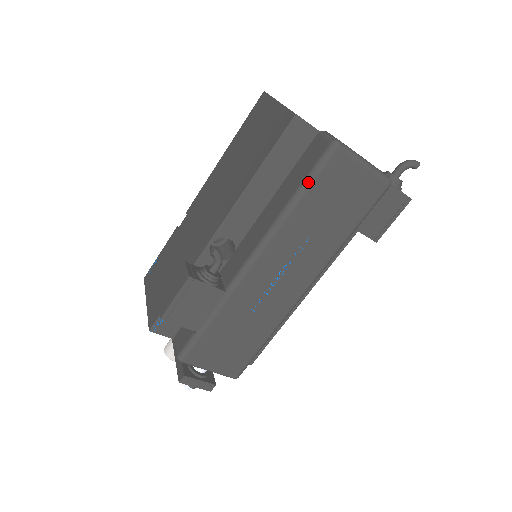
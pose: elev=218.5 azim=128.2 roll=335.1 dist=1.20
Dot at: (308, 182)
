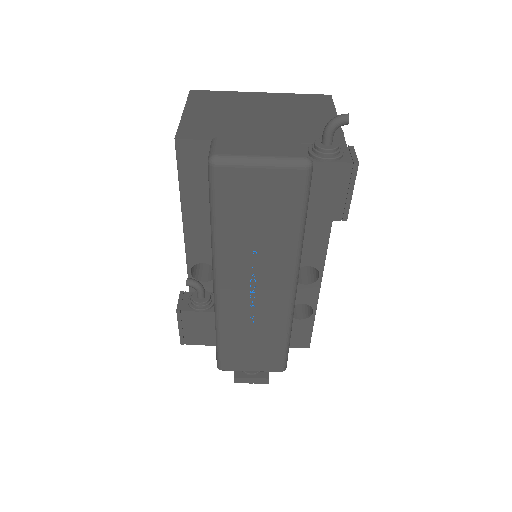
Dot at: (212, 207)
